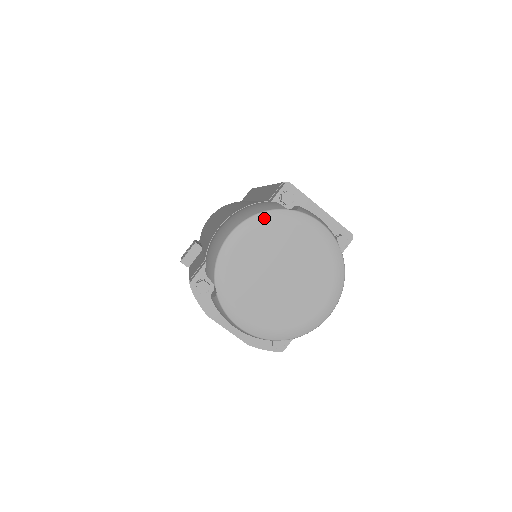
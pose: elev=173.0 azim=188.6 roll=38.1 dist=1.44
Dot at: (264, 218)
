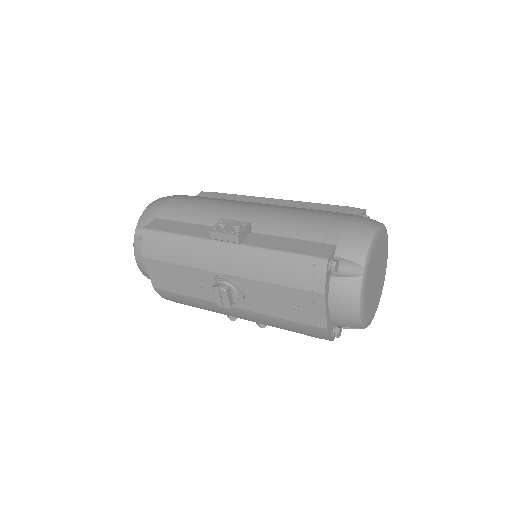
Dot at: (384, 229)
